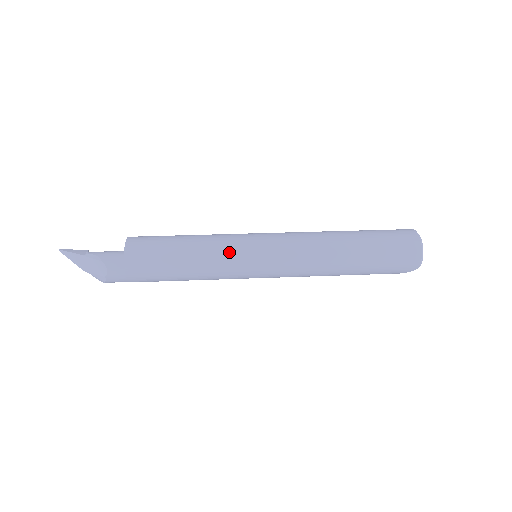
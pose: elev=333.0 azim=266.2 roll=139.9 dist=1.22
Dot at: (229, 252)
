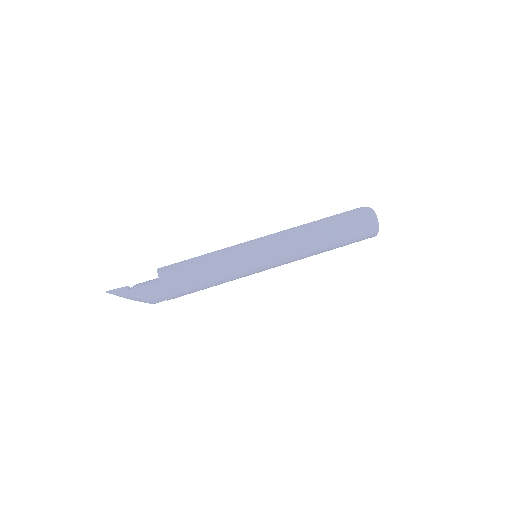
Dot at: (240, 272)
